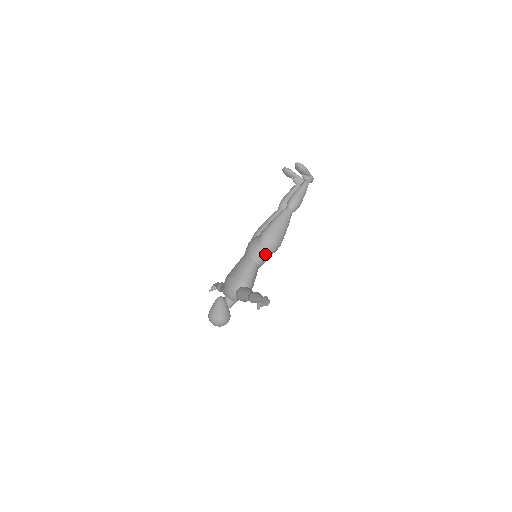
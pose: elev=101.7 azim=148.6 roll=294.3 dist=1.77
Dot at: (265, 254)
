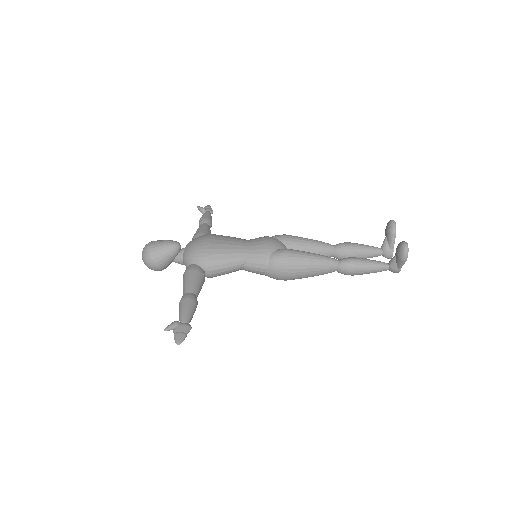
Dot at: (262, 270)
